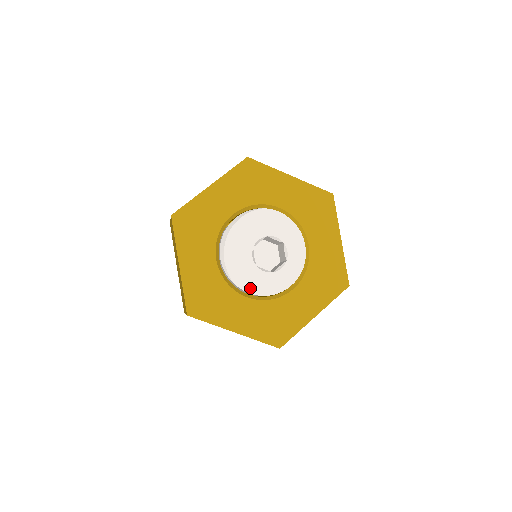
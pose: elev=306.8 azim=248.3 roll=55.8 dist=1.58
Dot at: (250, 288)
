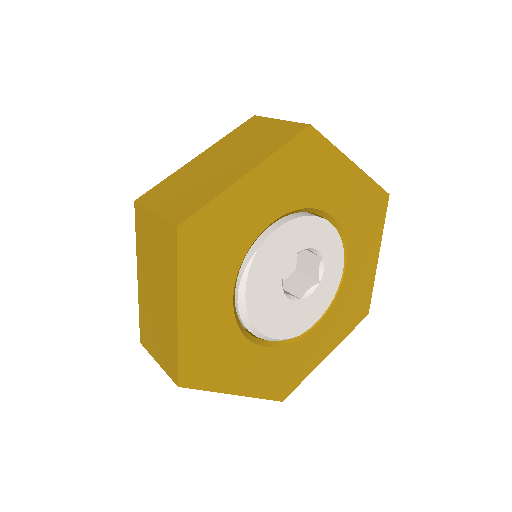
Dot at: (312, 320)
